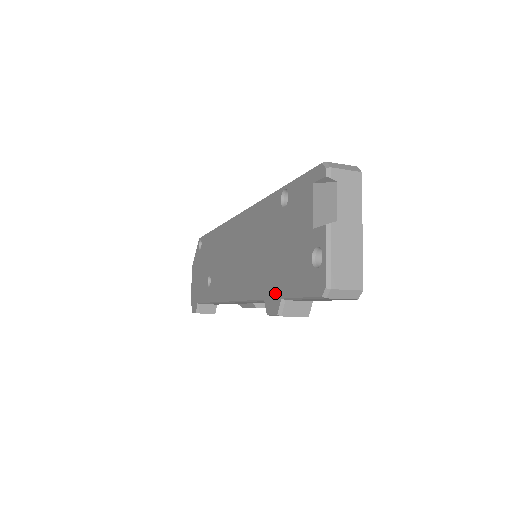
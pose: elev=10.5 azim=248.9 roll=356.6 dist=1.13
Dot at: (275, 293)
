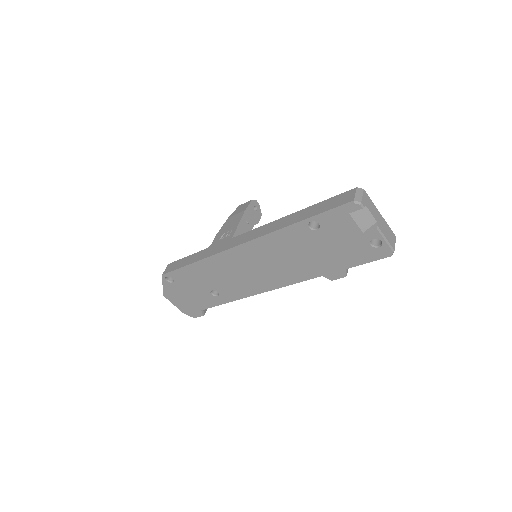
Dot at: (336, 269)
